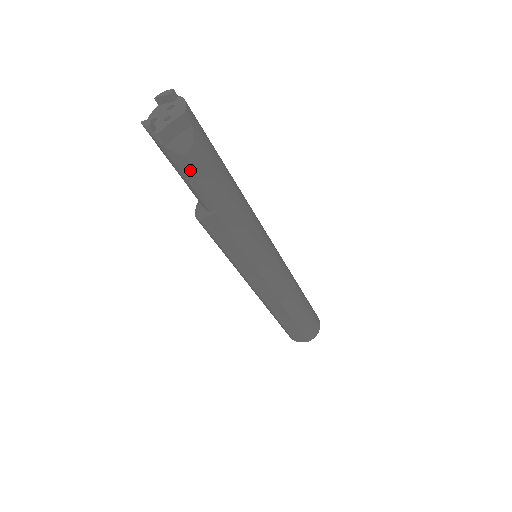
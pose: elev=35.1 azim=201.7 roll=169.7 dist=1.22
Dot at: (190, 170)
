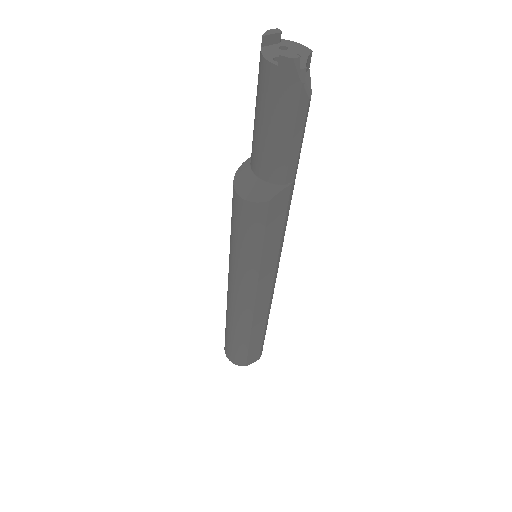
Dot at: (304, 122)
